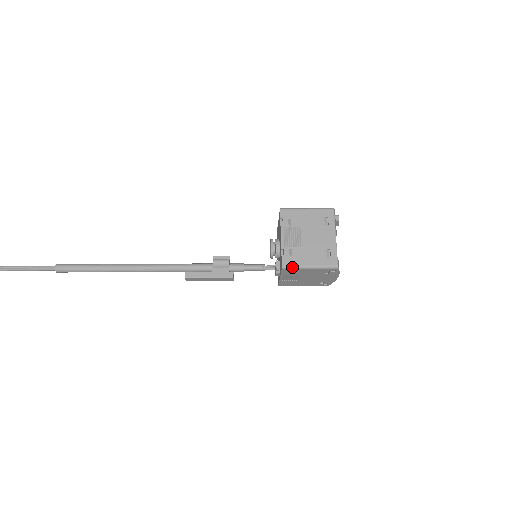
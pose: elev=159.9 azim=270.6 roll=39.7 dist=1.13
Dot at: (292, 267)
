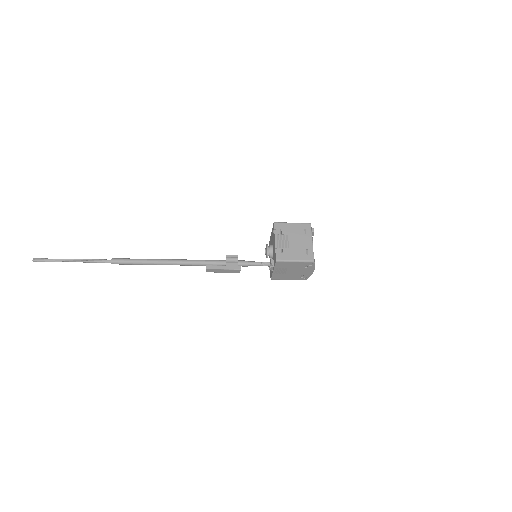
Dot at: (283, 261)
